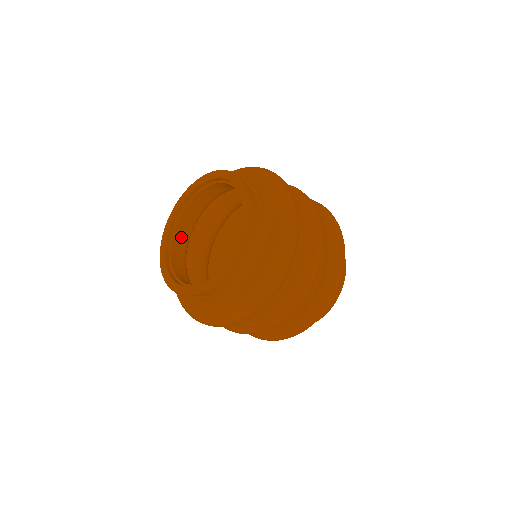
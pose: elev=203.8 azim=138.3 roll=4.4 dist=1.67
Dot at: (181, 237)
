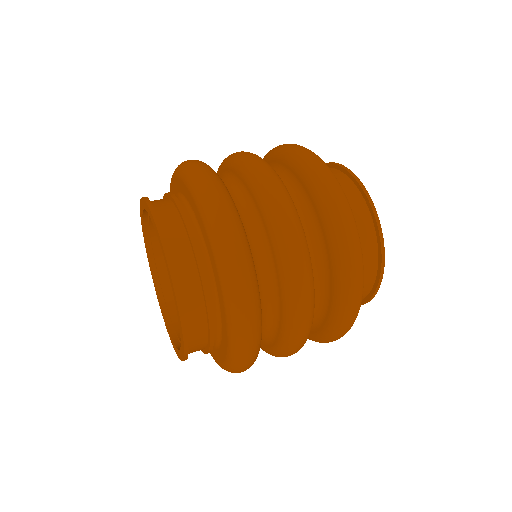
Dot at: occluded
